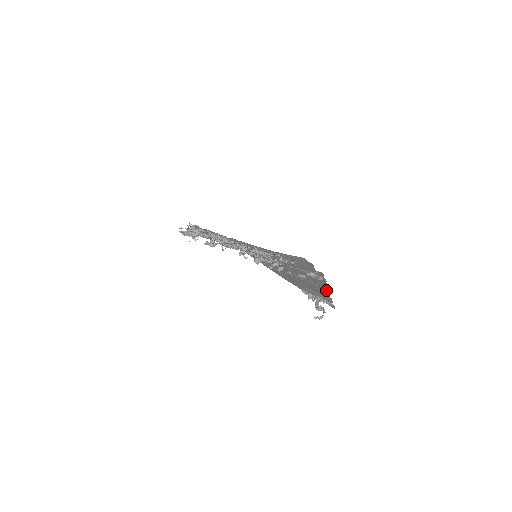
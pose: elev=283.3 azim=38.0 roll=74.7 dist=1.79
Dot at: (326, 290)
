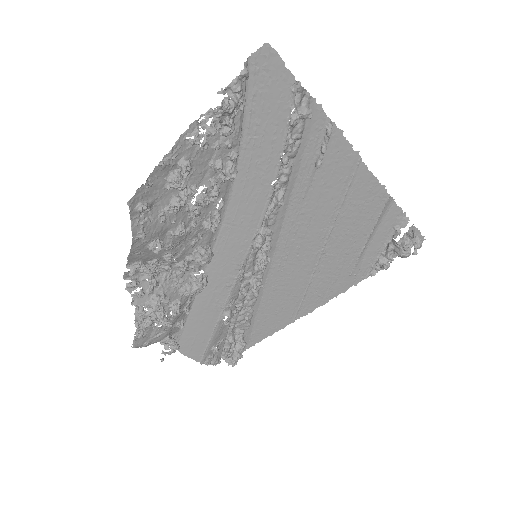
Dot at: (365, 172)
